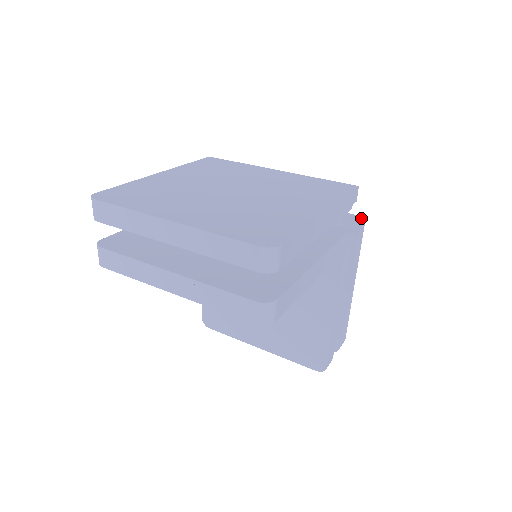
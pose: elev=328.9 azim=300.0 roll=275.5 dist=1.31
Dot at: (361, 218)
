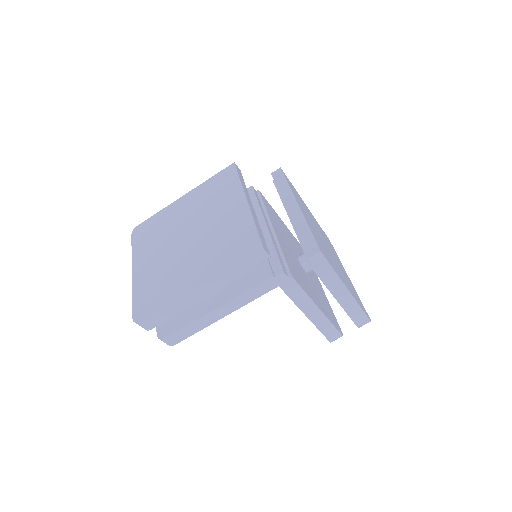
Dot at: (314, 252)
